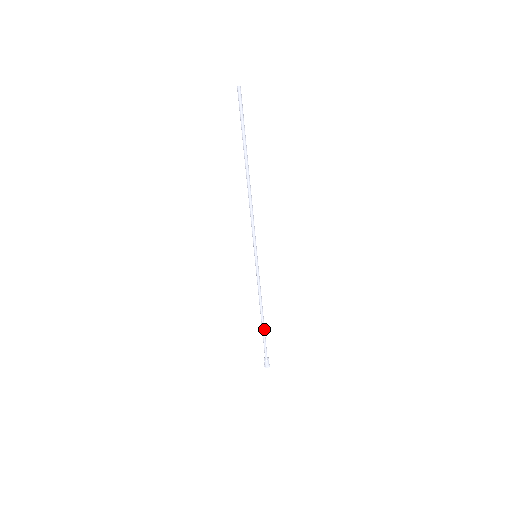
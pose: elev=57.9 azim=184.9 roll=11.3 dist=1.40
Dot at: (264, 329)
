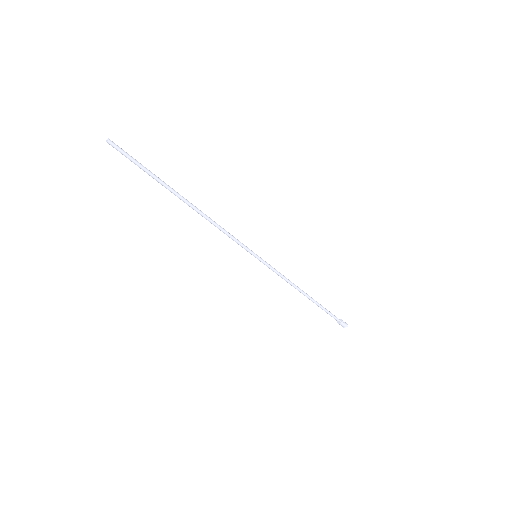
Dot at: (316, 303)
